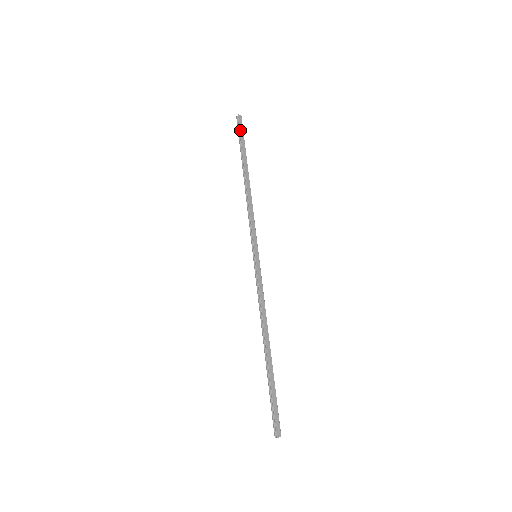
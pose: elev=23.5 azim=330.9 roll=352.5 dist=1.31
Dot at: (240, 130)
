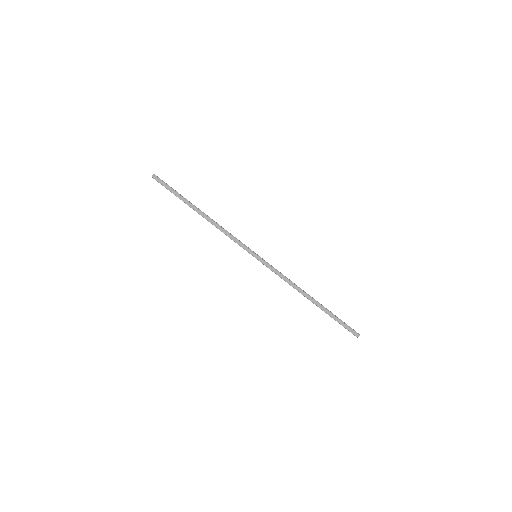
Dot at: occluded
